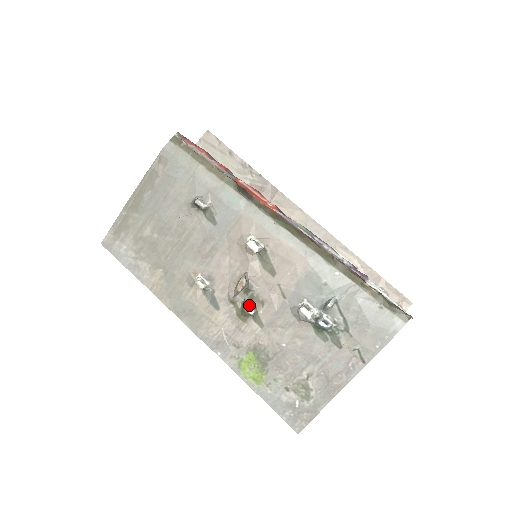
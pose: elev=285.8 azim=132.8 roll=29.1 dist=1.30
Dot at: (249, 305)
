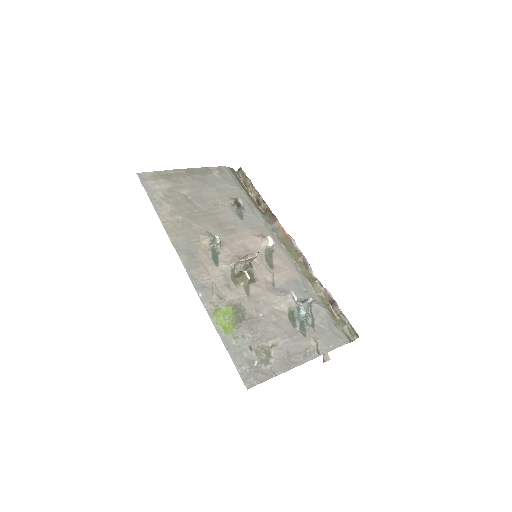
Dot at: (248, 273)
